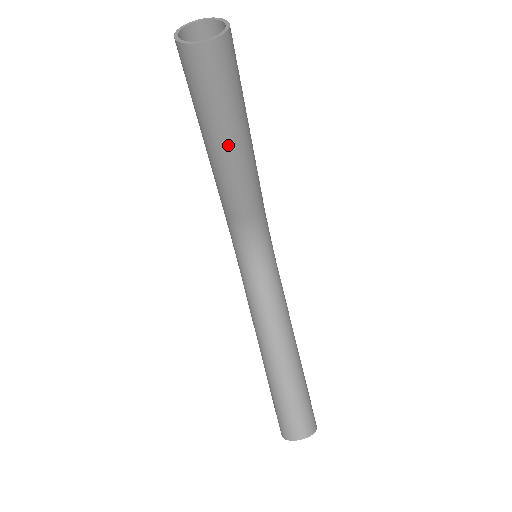
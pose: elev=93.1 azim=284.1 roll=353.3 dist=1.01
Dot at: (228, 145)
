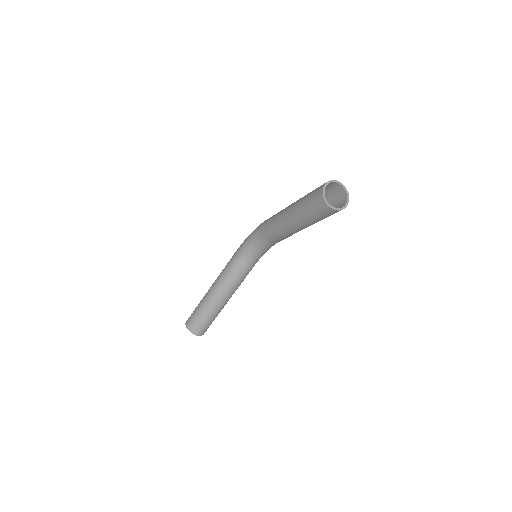
Dot at: (297, 226)
